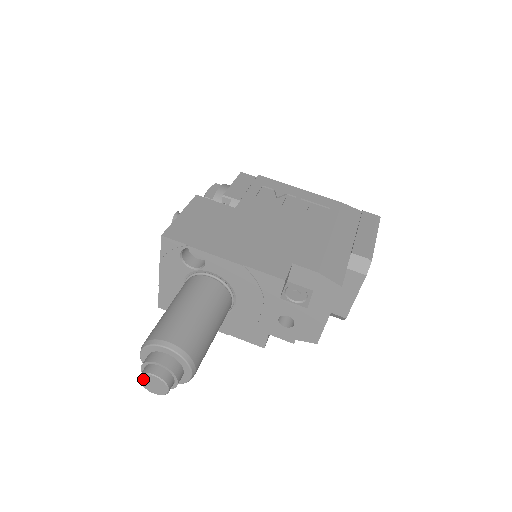
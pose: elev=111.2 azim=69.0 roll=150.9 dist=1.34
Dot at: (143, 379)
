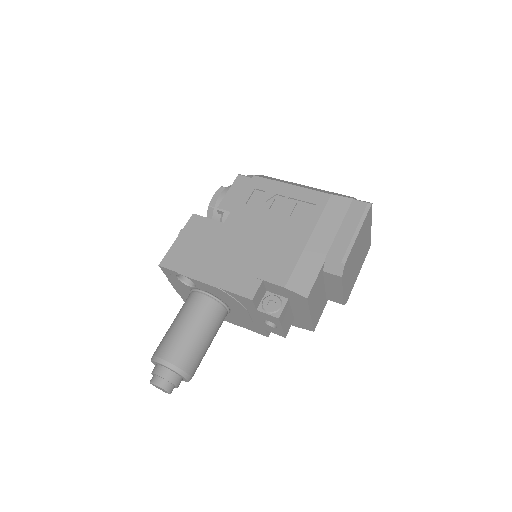
Dot at: (152, 384)
